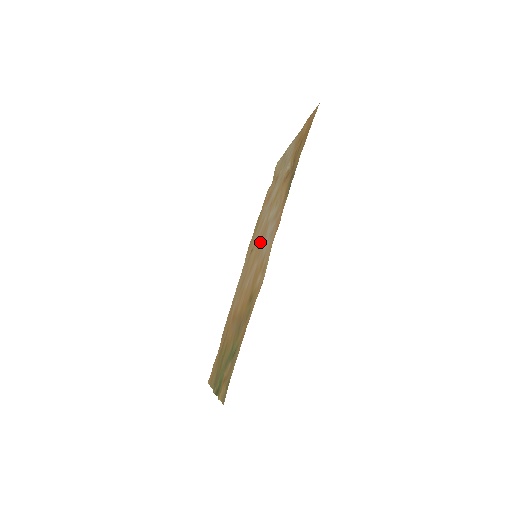
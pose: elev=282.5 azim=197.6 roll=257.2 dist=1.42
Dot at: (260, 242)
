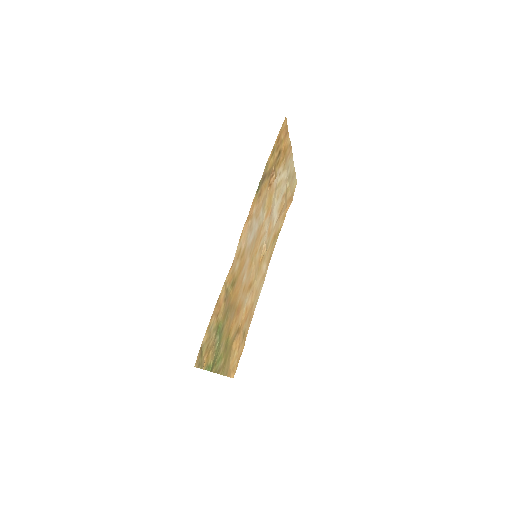
Dot at: (256, 243)
